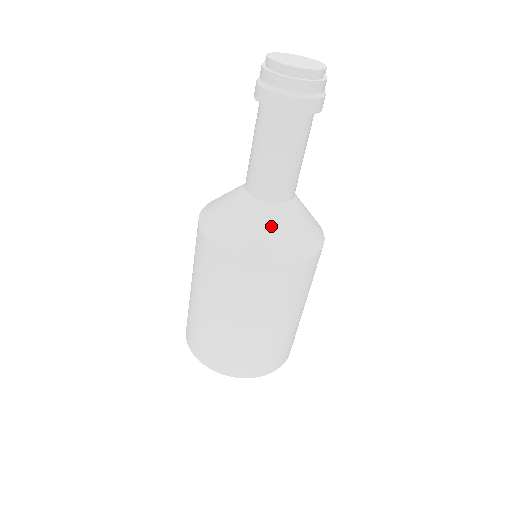
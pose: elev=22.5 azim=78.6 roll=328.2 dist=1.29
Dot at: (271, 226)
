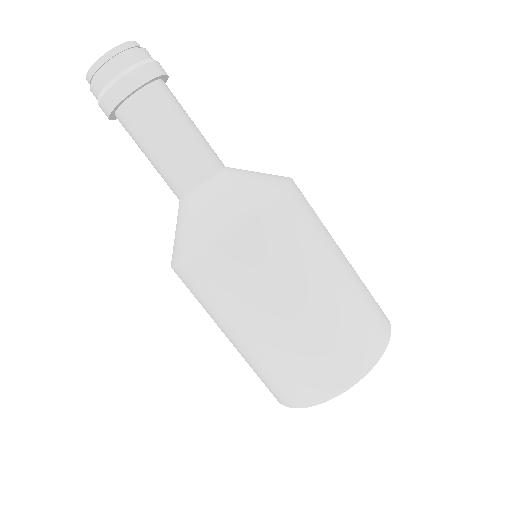
Dot at: (193, 217)
